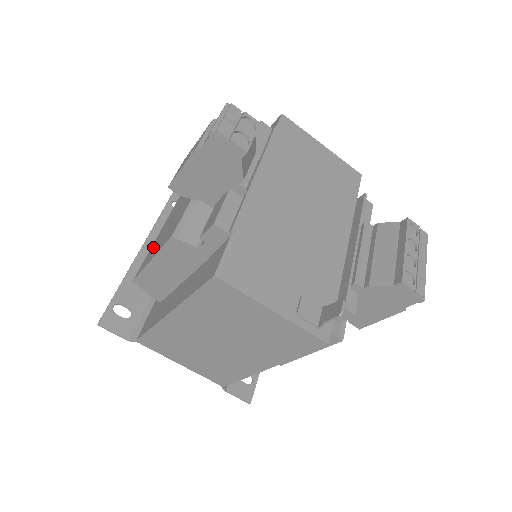
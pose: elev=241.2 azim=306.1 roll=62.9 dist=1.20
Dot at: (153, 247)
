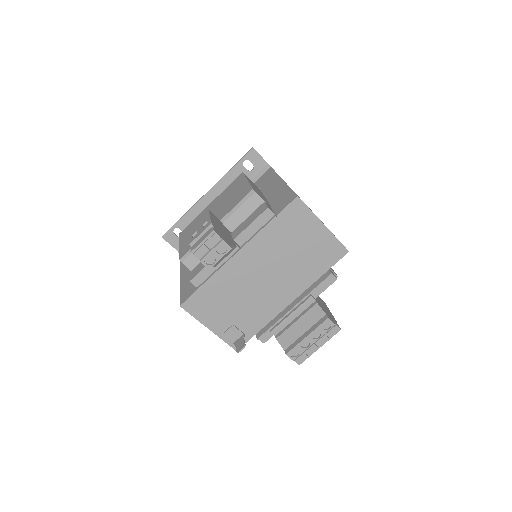
Dot at: occluded
